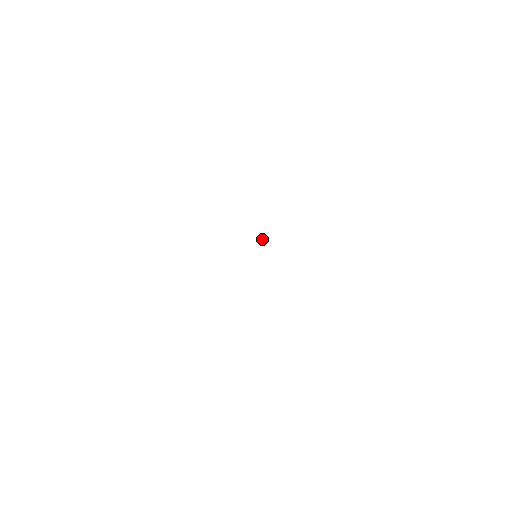
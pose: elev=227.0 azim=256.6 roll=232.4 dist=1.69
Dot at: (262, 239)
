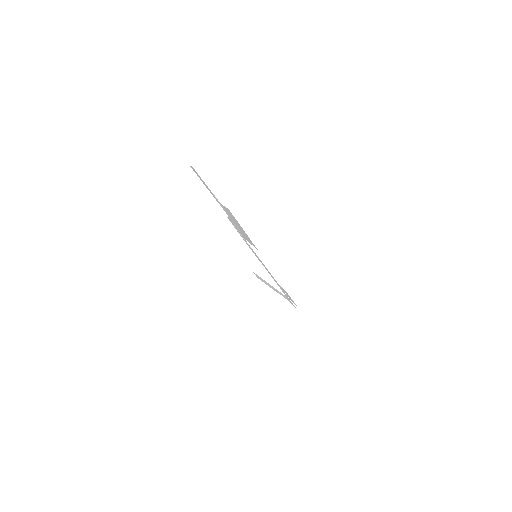
Dot at: occluded
